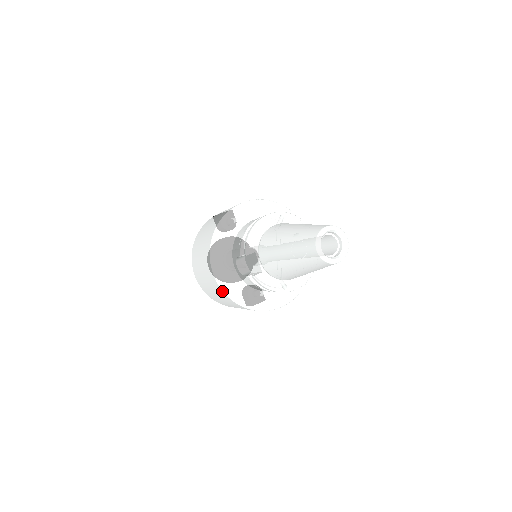
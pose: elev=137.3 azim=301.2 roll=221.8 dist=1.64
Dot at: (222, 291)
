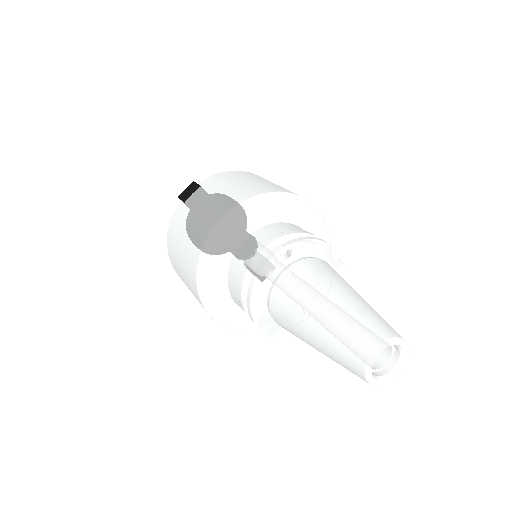
Dot at: occluded
